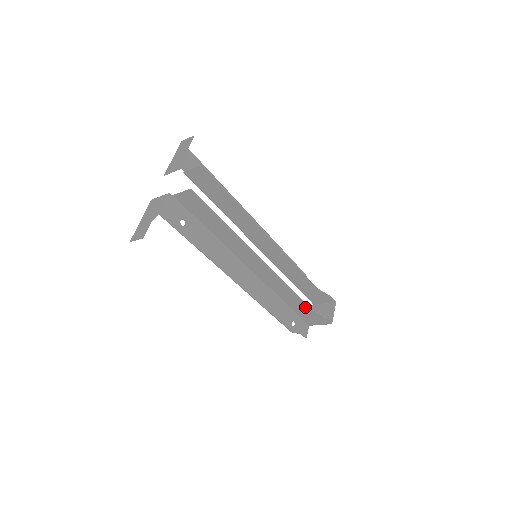
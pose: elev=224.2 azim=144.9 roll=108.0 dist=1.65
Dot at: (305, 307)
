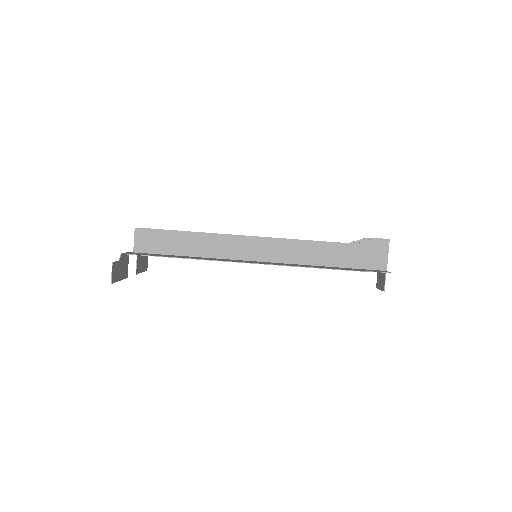
Dot at: (345, 249)
